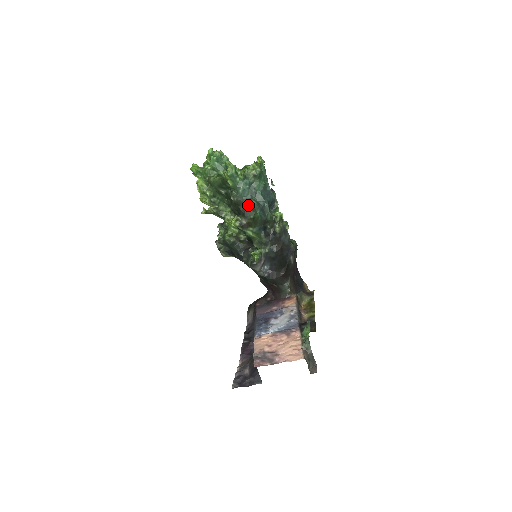
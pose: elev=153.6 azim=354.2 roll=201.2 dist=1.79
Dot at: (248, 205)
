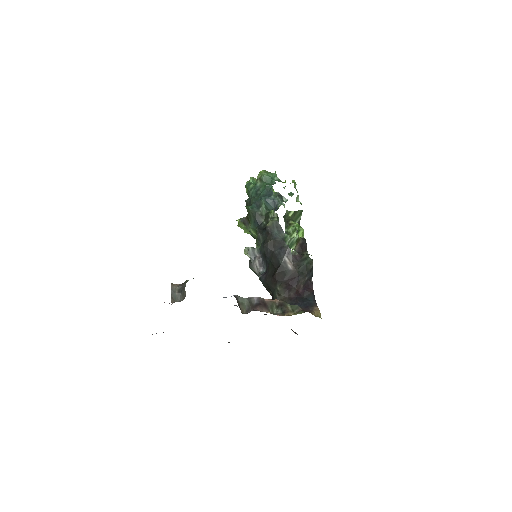
Dot at: occluded
